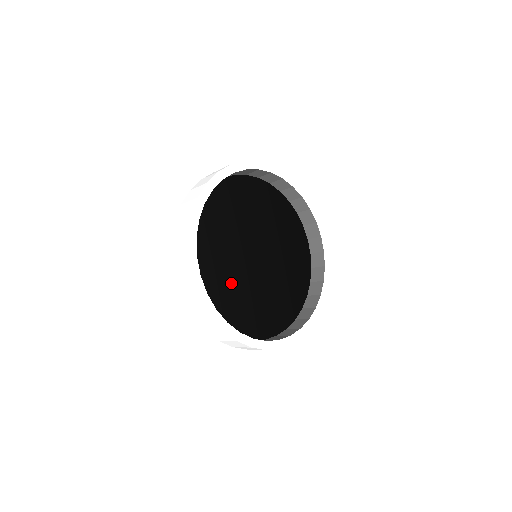
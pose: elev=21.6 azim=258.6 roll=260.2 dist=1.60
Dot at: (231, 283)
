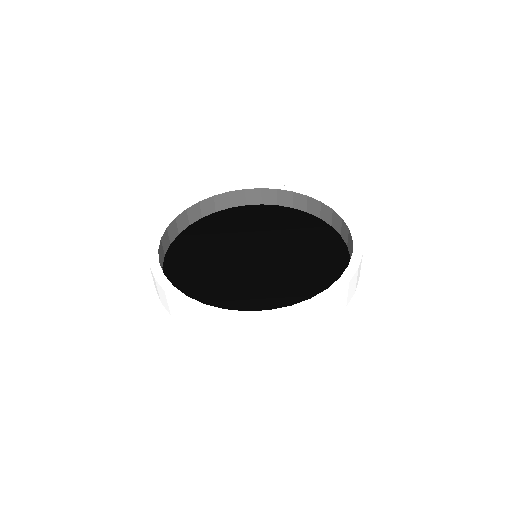
Dot at: (219, 280)
